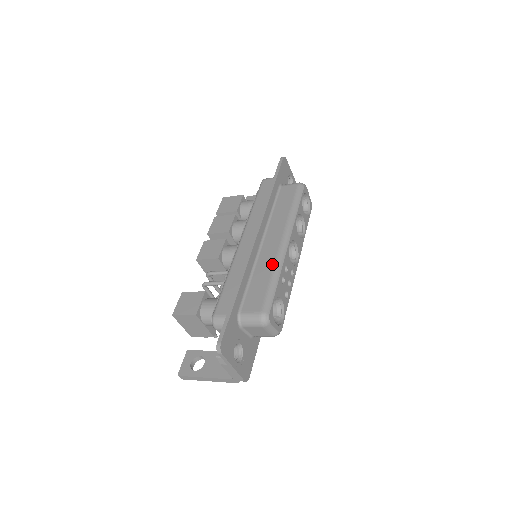
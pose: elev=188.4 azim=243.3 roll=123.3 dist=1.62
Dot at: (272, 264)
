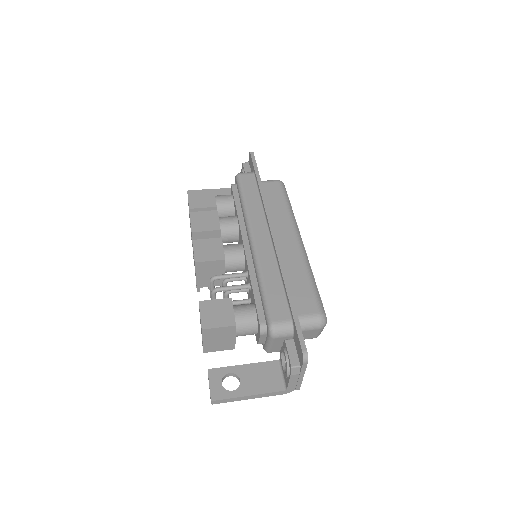
Dot at: (301, 263)
